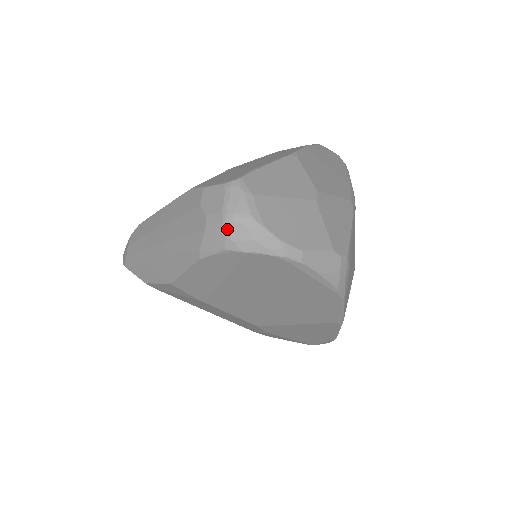
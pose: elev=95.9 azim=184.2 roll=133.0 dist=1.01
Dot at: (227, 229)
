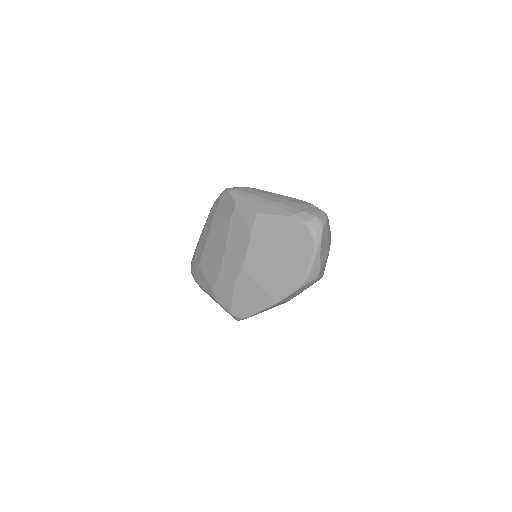
Dot at: (314, 219)
